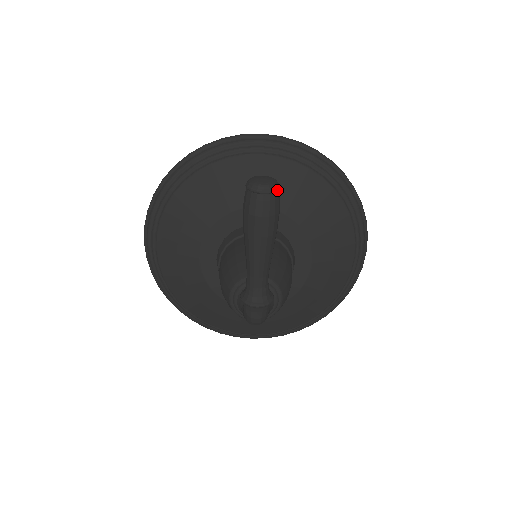
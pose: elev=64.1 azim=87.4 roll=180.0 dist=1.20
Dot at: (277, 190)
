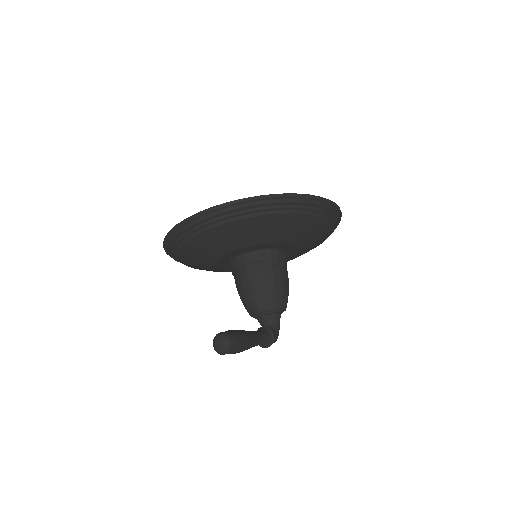
Dot at: (231, 347)
